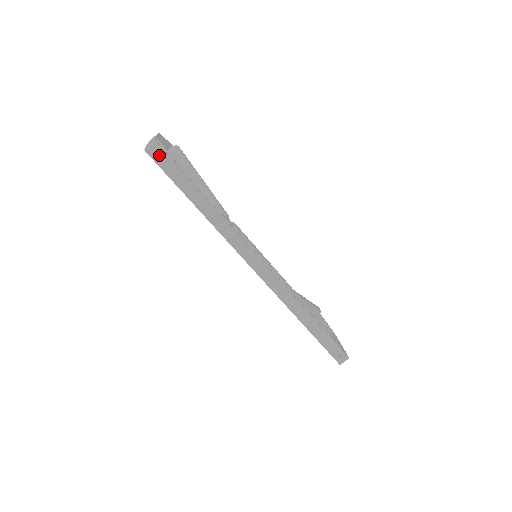
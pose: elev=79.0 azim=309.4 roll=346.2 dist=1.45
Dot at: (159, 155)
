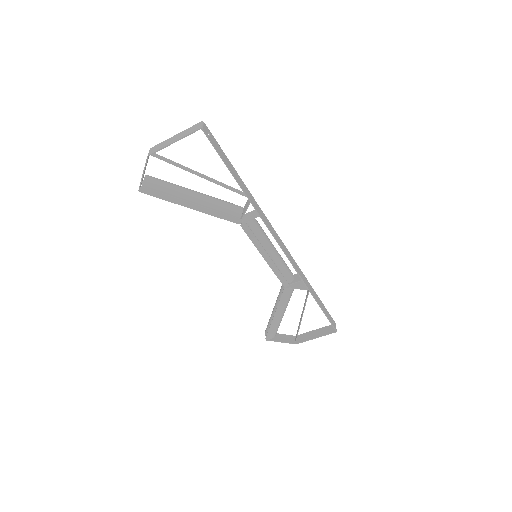
Dot at: (209, 135)
